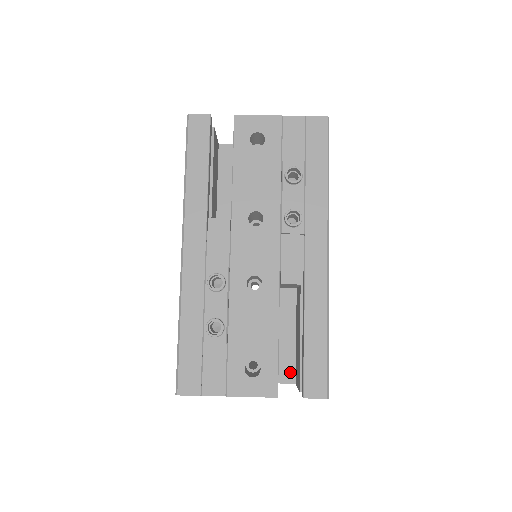
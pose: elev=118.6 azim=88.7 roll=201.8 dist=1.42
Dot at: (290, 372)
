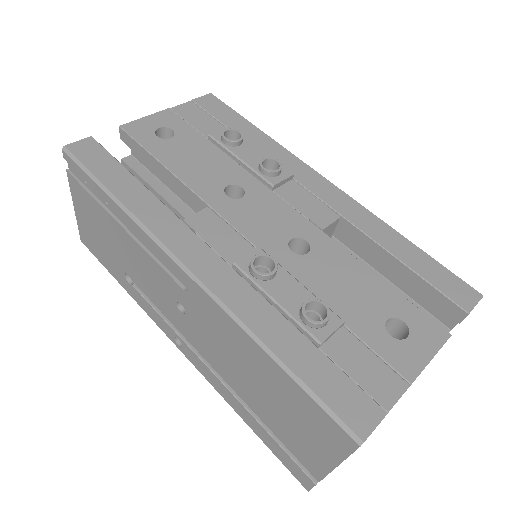
Dot at: occluded
